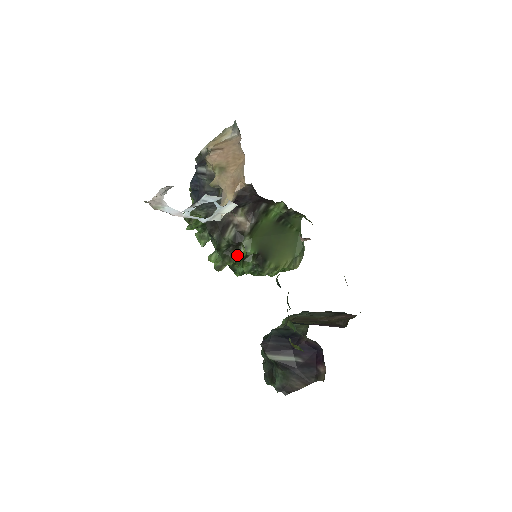
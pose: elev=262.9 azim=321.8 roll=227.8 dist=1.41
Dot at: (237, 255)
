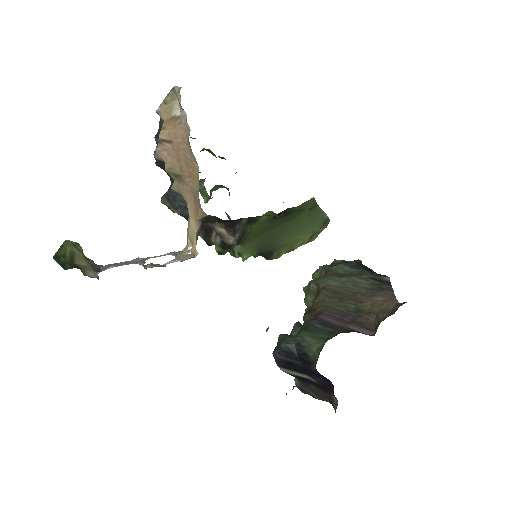
Dot at: (234, 254)
